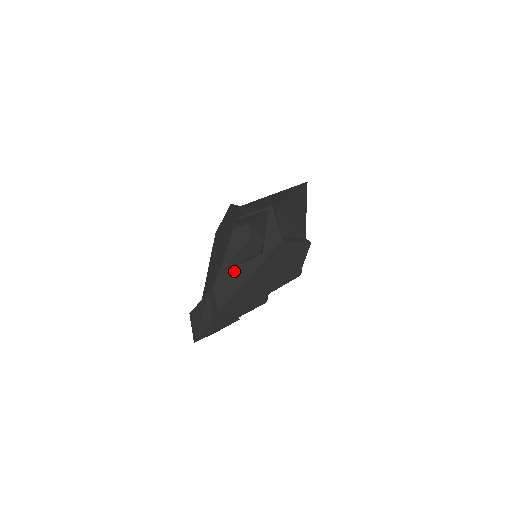
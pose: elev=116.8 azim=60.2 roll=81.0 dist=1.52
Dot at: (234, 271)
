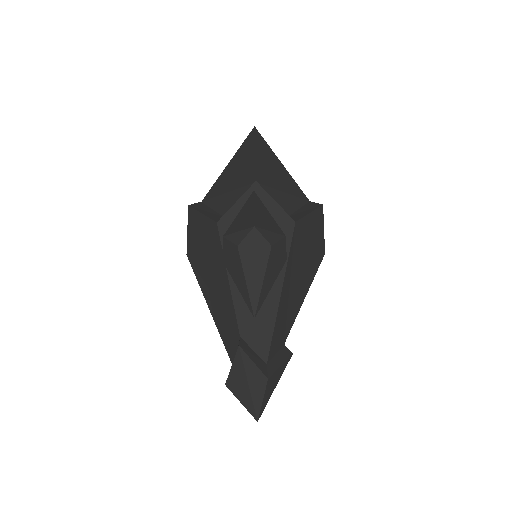
Dot at: occluded
